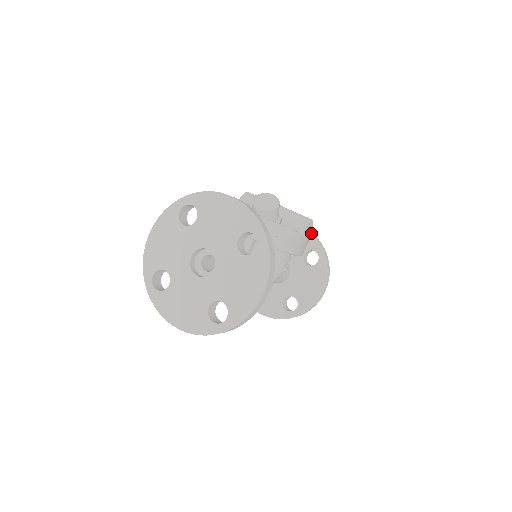
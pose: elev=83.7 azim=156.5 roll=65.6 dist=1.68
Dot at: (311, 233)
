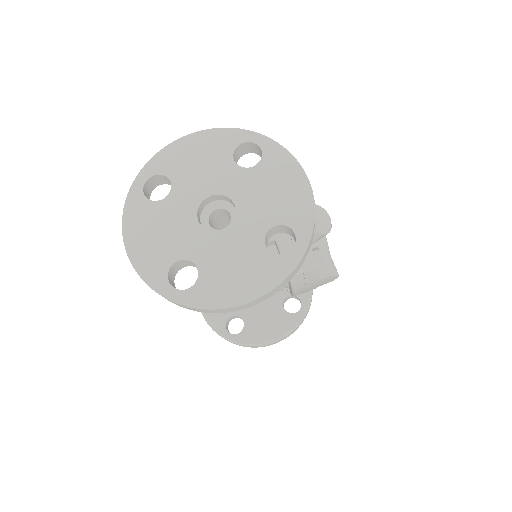
Dot at: occluded
